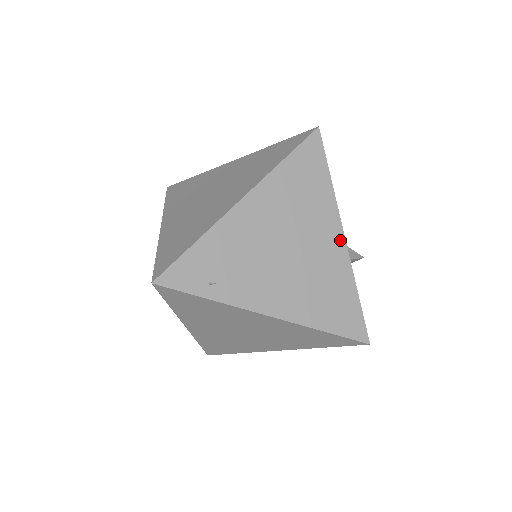
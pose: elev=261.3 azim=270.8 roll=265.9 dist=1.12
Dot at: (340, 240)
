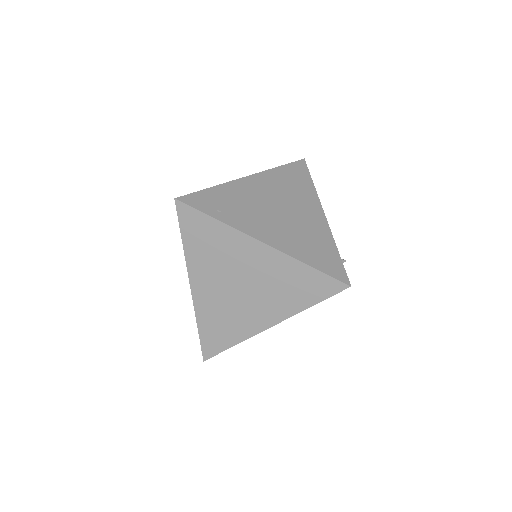
Dot at: (321, 216)
